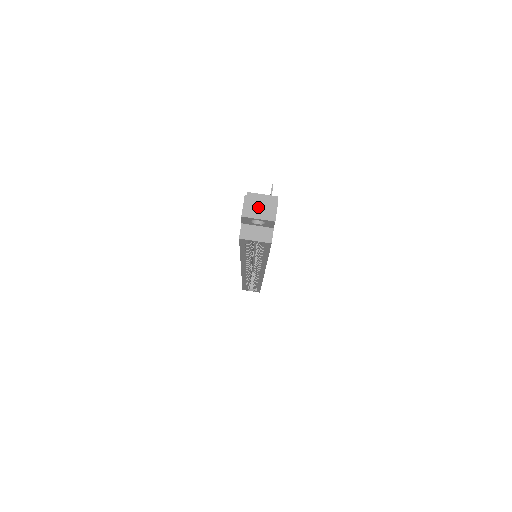
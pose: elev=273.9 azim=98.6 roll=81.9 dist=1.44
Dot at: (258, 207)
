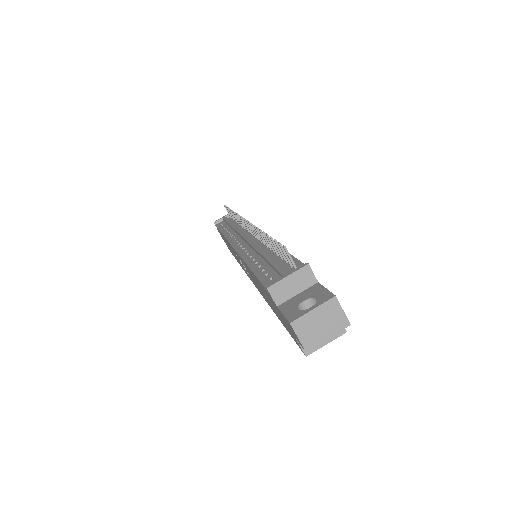
Dot at: (317, 325)
